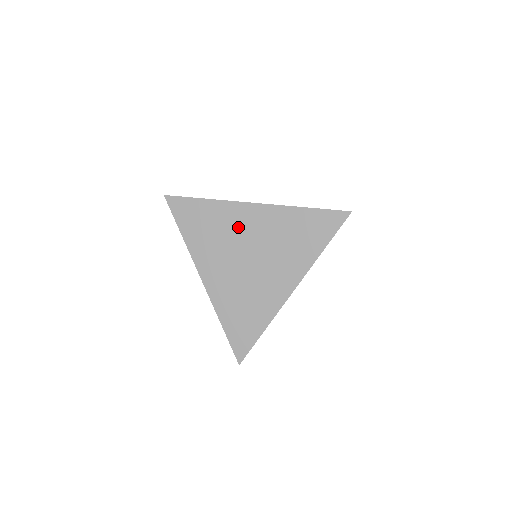
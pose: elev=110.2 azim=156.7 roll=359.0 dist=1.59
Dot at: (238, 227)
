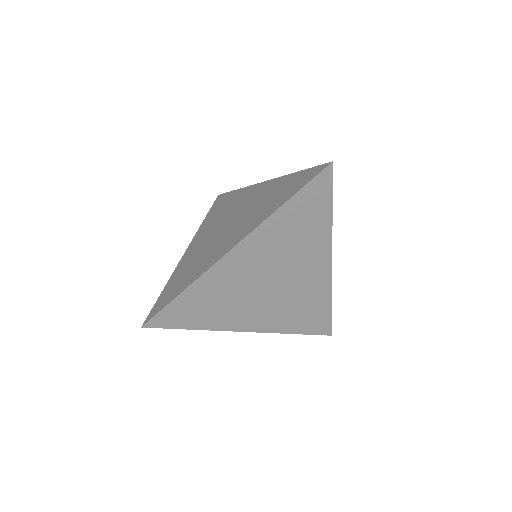
Dot at: (238, 277)
